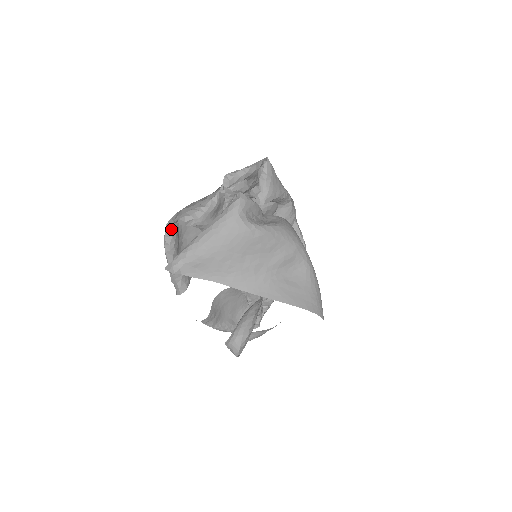
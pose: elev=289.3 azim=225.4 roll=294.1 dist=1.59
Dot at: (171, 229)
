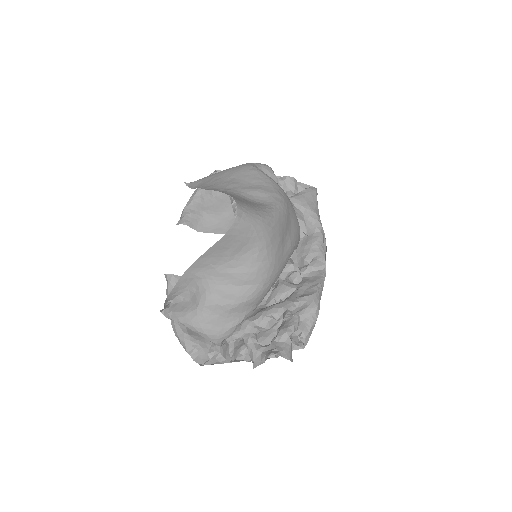
Dot at: occluded
